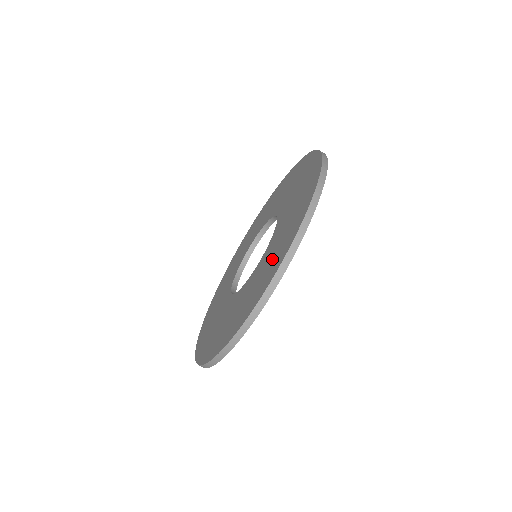
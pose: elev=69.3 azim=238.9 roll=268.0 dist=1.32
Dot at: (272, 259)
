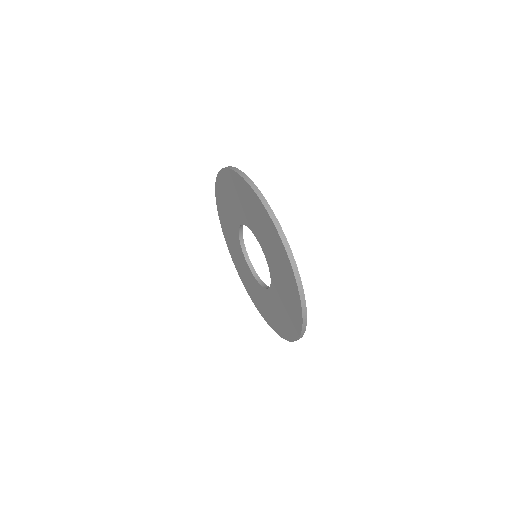
Dot at: (231, 193)
